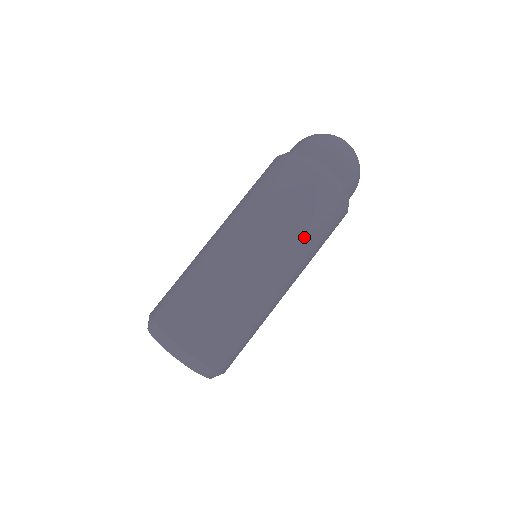
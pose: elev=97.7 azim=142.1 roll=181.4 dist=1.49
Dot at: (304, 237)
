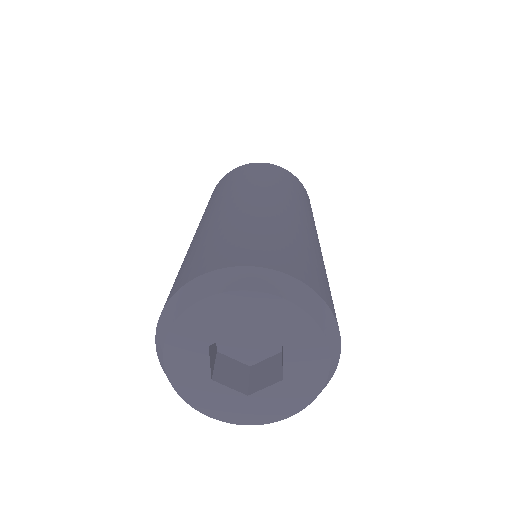
Dot at: (262, 180)
